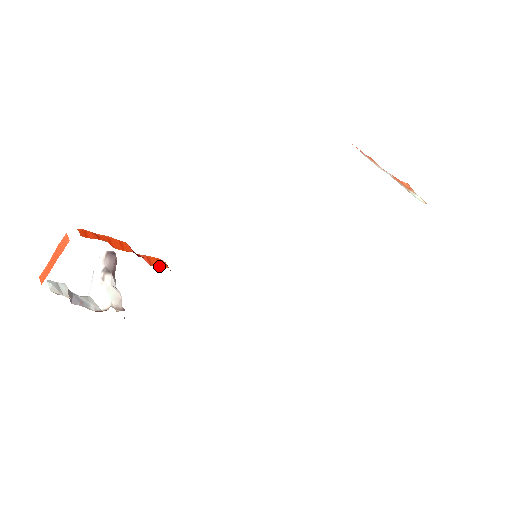
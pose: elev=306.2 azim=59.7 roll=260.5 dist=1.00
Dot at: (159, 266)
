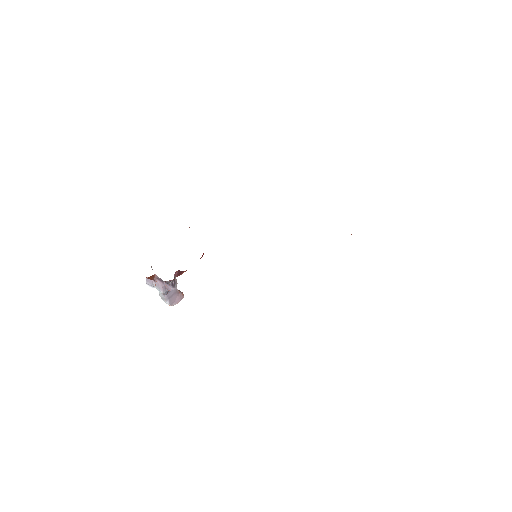
Dot at: occluded
